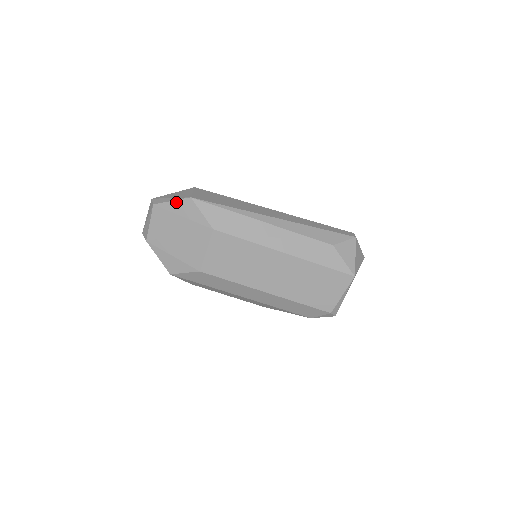
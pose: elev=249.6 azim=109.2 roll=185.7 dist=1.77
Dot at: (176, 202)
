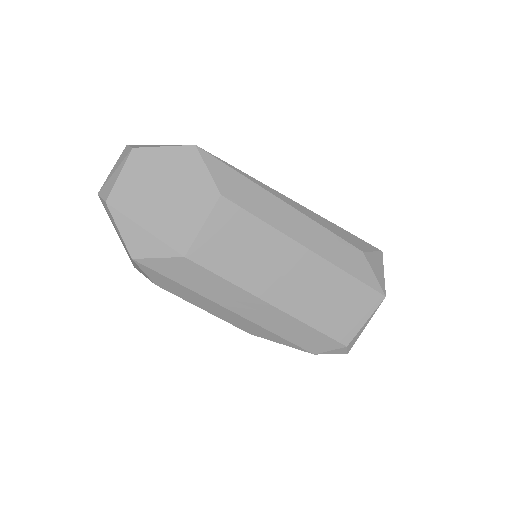
Dot at: (171, 149)
